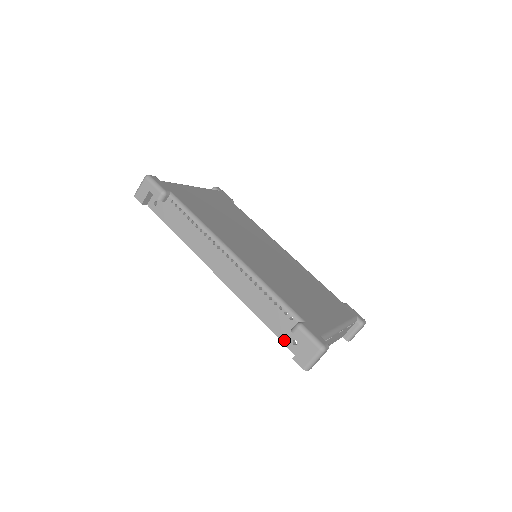
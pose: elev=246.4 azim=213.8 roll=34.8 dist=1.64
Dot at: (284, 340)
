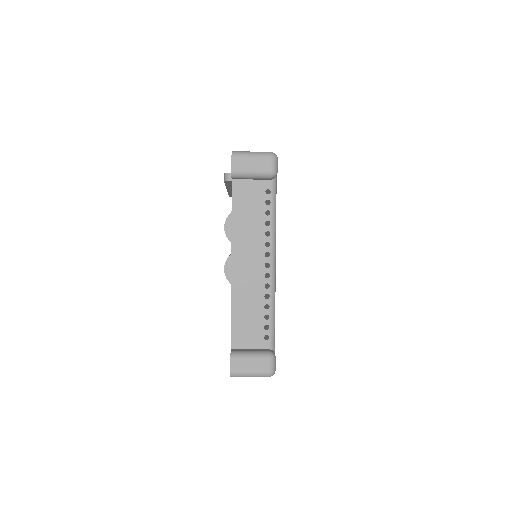
Dot at: occluded
